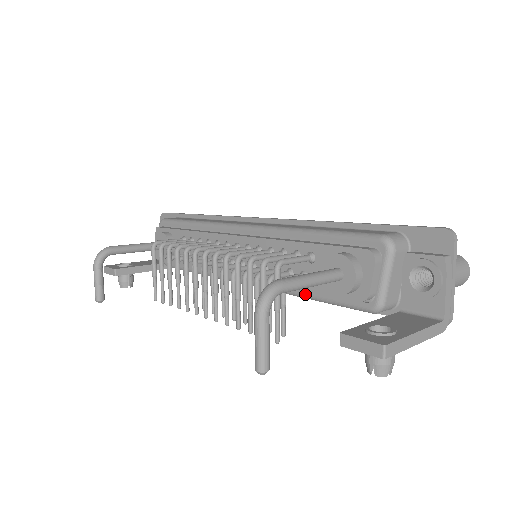
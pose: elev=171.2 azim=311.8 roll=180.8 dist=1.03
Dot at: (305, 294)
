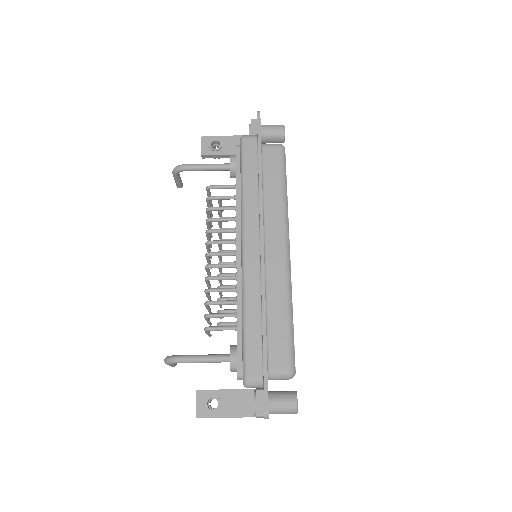
Dot at: occluded
